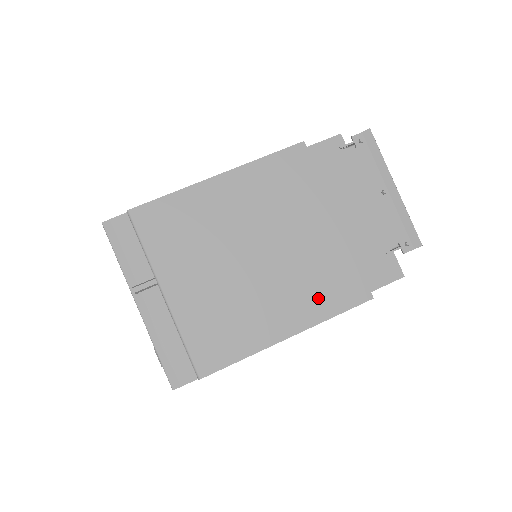
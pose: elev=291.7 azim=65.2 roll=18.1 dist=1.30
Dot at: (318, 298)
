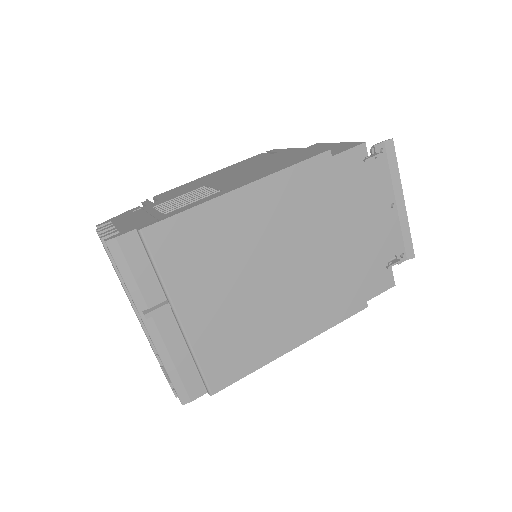
Dot at: (323, 311)
